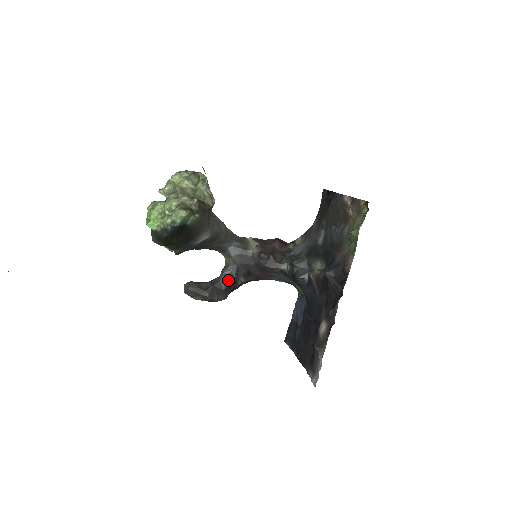
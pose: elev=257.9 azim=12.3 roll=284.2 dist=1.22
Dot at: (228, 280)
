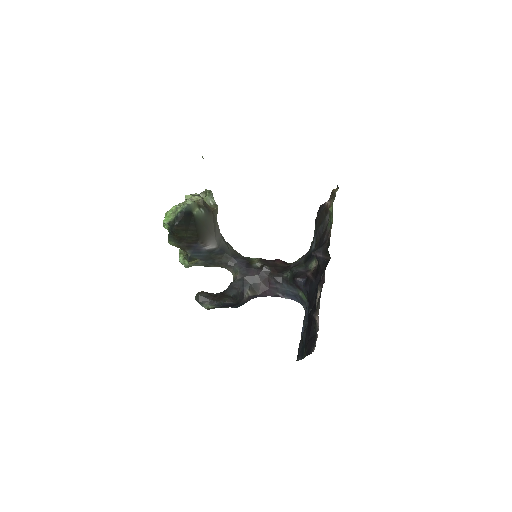
Dot at: (235, 290)
